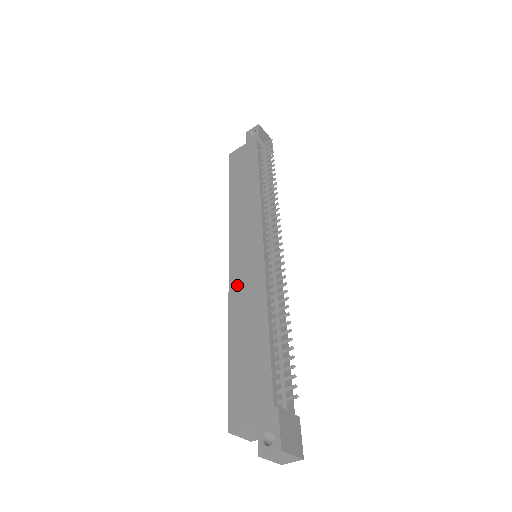
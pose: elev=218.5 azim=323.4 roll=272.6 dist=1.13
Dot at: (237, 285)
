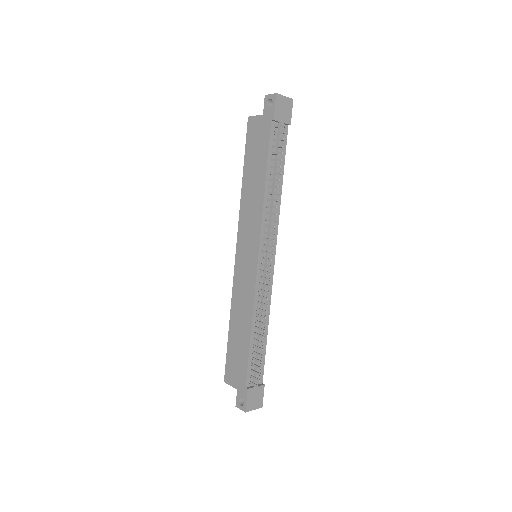
Dot at: (238, 284)
